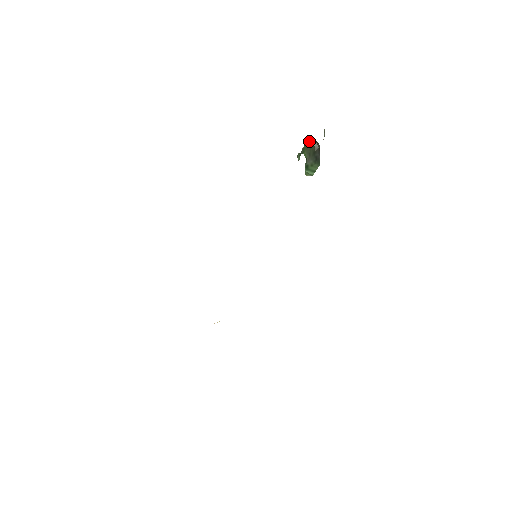
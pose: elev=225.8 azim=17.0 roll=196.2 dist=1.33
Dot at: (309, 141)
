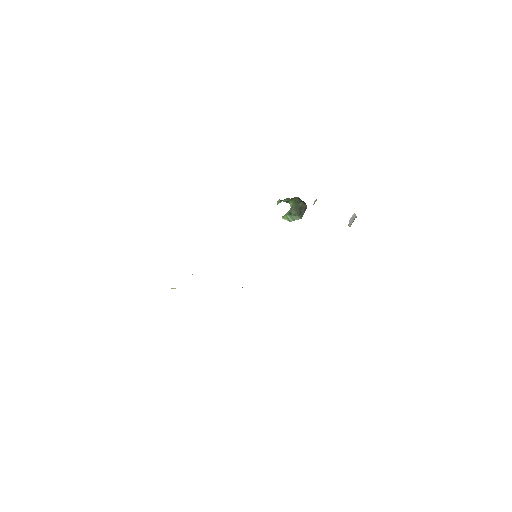
Dot at: (298, 198)
